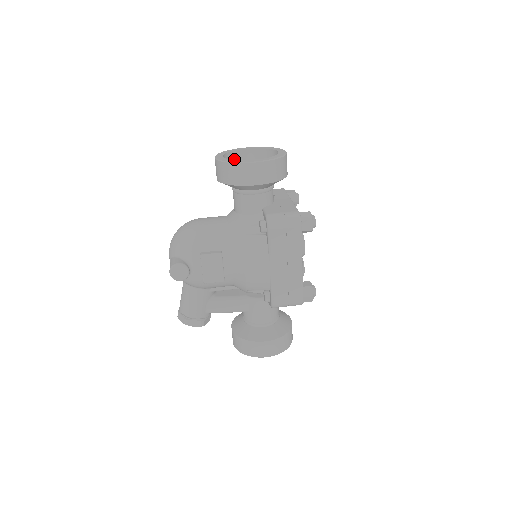
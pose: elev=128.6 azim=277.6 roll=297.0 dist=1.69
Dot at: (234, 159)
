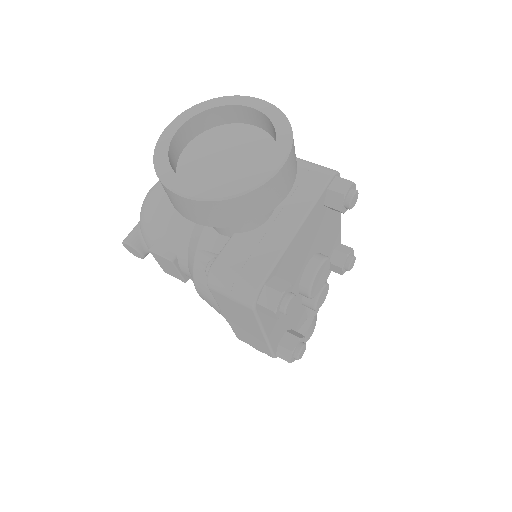
Dot at: (225, 118)
